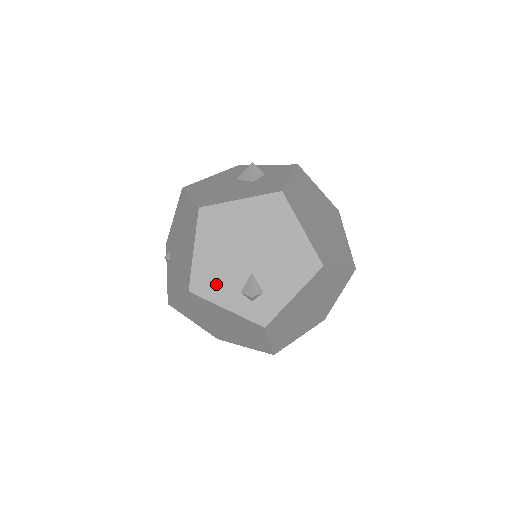
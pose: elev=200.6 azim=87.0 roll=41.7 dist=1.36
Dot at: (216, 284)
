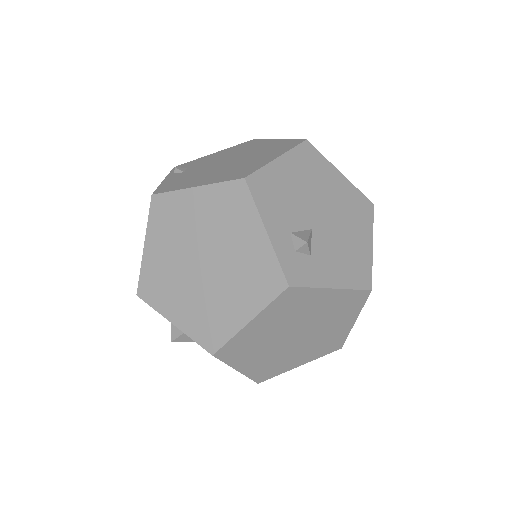
Dot at: (275, 202)
